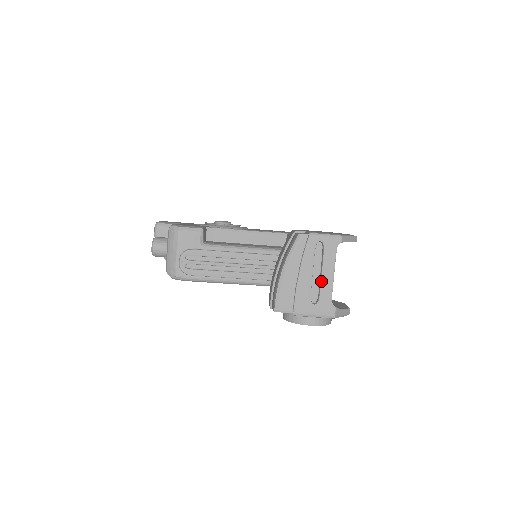
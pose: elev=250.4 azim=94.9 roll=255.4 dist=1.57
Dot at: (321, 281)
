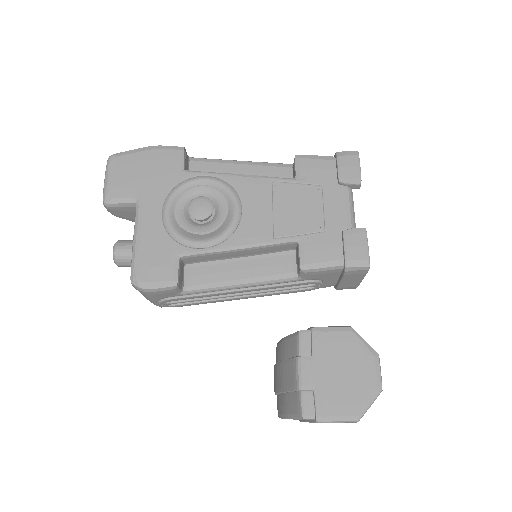
Dot at: occluded
